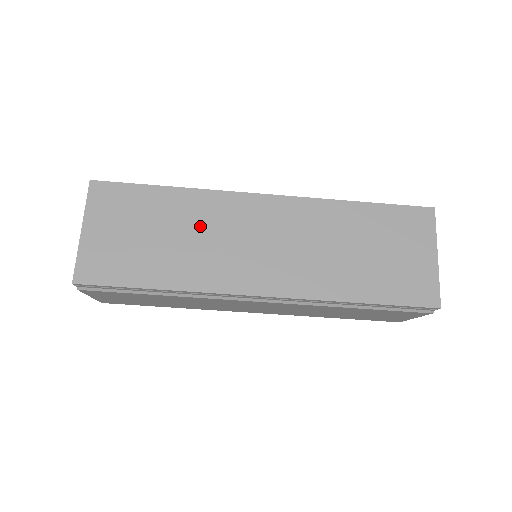
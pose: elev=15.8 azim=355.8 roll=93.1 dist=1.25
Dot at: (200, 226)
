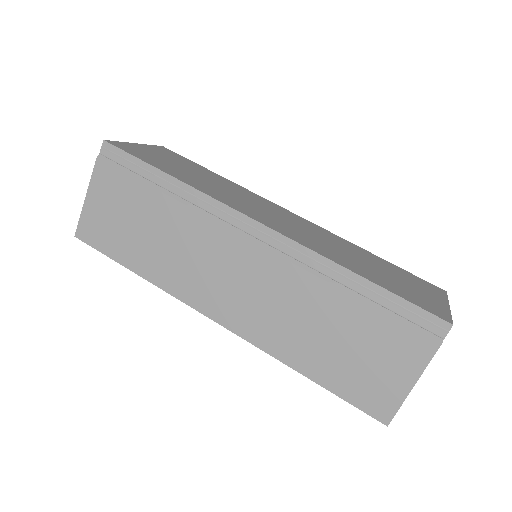
Dot at: (229, 188)
